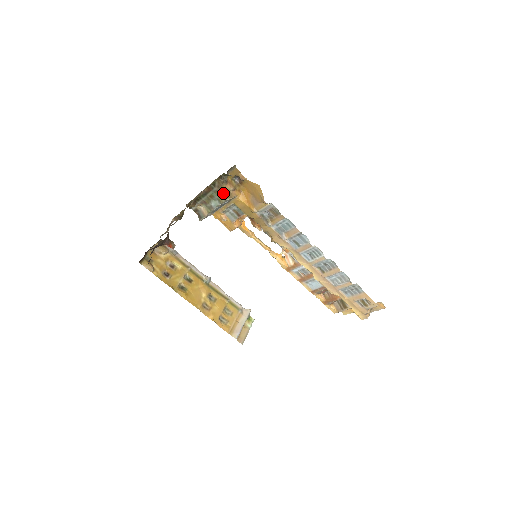
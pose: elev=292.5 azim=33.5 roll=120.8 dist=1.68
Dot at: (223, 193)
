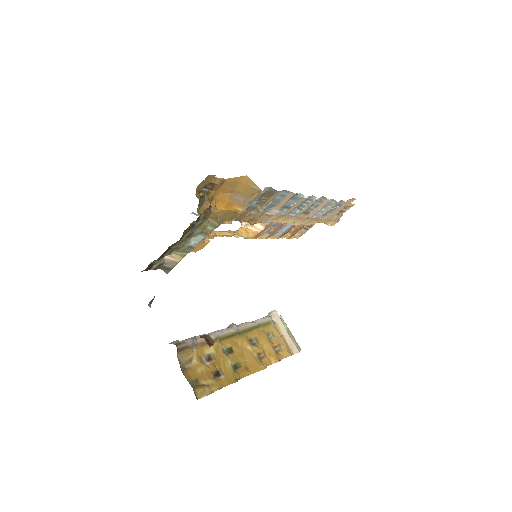
Dot at: (207, 220)
